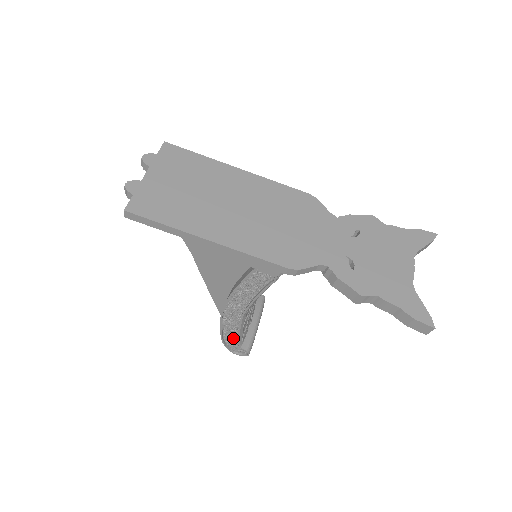
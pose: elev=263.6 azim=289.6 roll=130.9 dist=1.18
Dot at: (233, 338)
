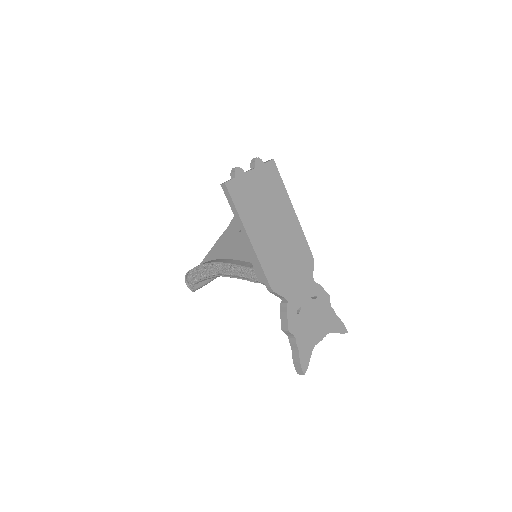
Dot at: (196, 277)
